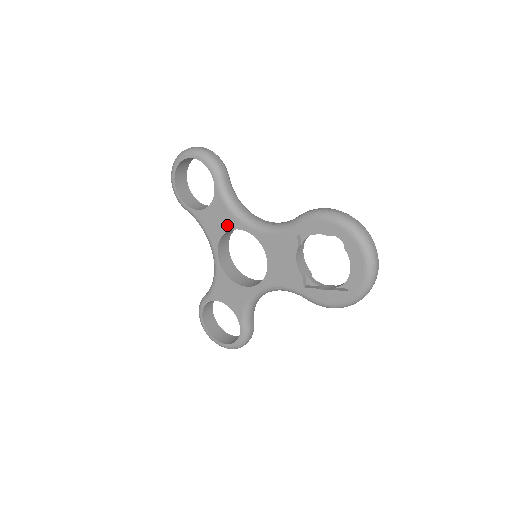
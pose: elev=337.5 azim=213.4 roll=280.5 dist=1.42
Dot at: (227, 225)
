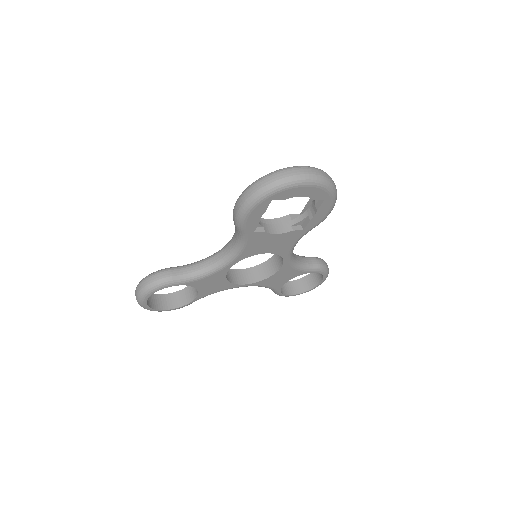
Dot at: (220, 278)
